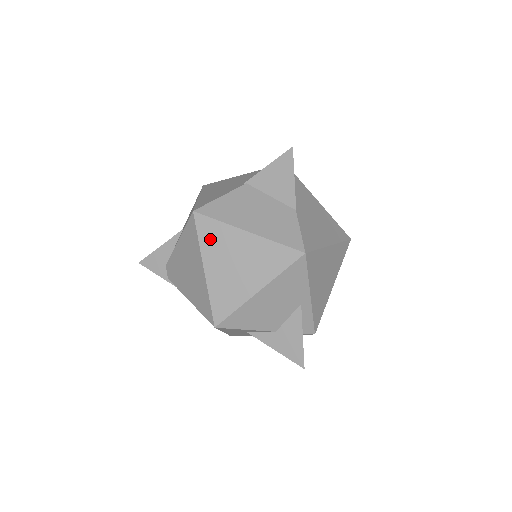
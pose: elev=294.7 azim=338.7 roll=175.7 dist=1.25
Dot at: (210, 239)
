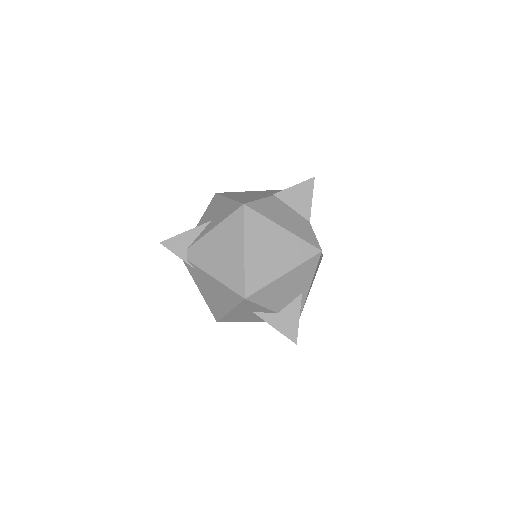
Dot at: (253, 228)
